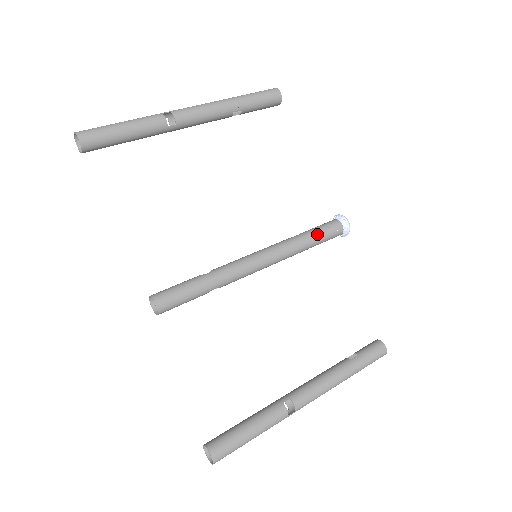
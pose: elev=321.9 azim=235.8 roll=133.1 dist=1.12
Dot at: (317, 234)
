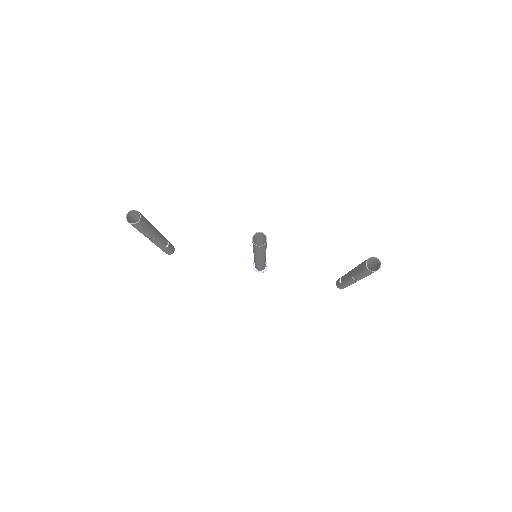
Dot at: occluded
